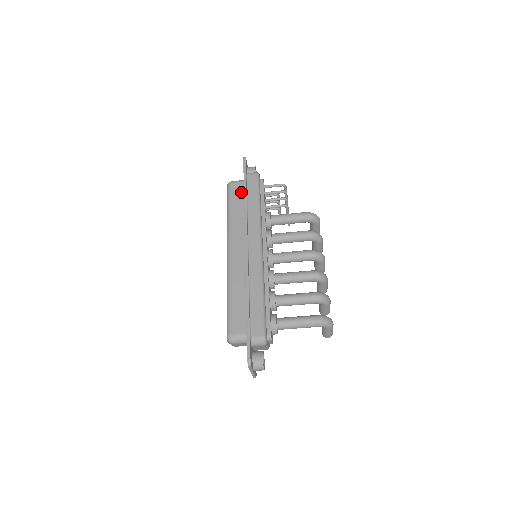
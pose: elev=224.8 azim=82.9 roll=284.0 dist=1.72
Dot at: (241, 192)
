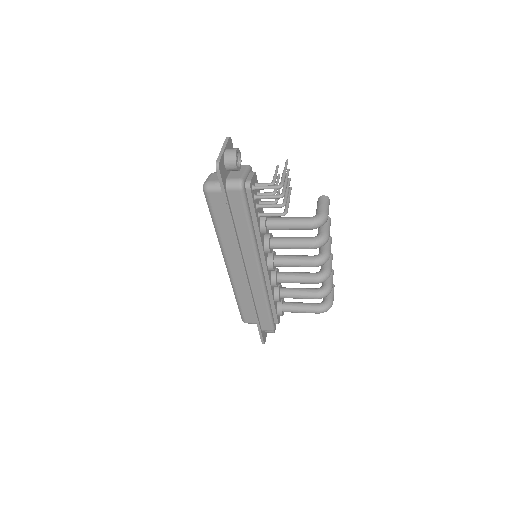
Dot at: (224, 206)
